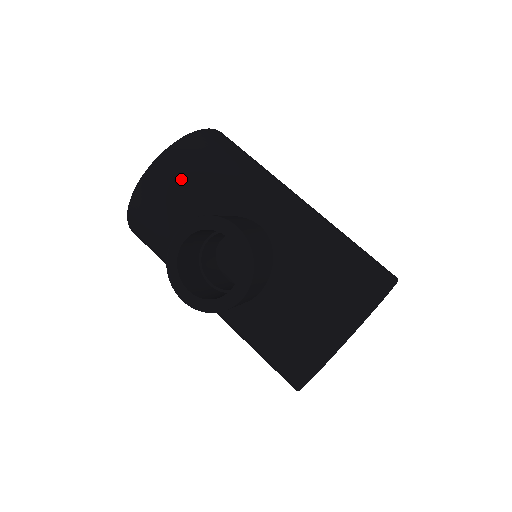
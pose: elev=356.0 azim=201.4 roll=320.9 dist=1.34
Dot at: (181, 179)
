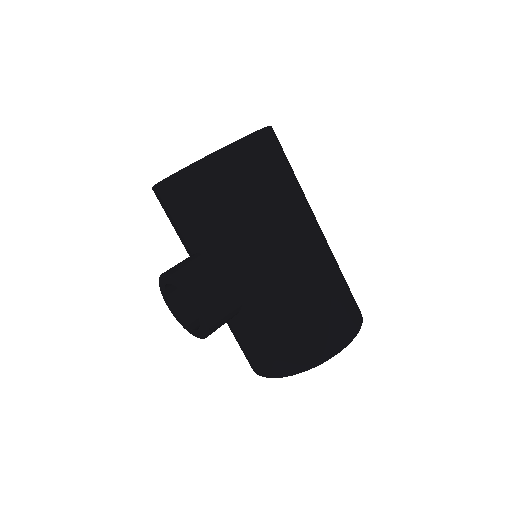
Dot at: (187, 208)
